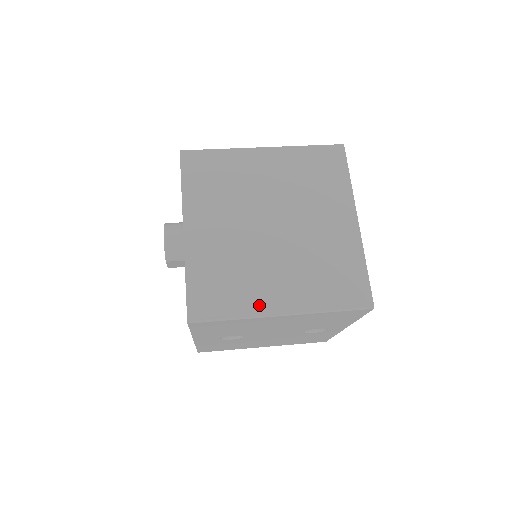
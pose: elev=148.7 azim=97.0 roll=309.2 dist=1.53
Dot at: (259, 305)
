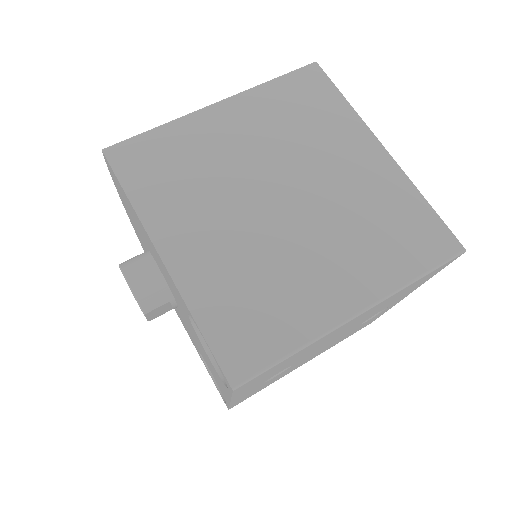
Dot at: (320, 316)
